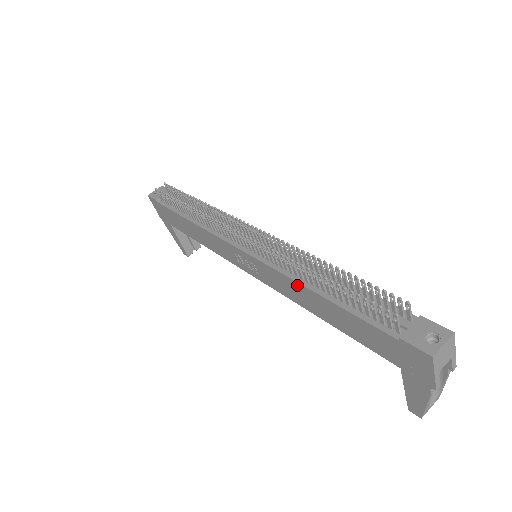
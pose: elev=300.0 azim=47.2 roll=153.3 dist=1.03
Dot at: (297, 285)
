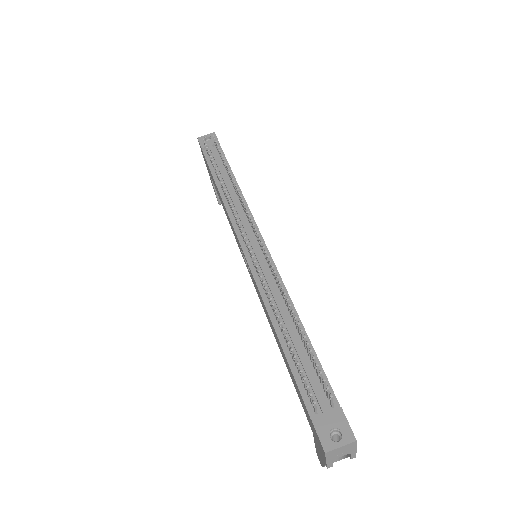
Dot at: (267, 313)
